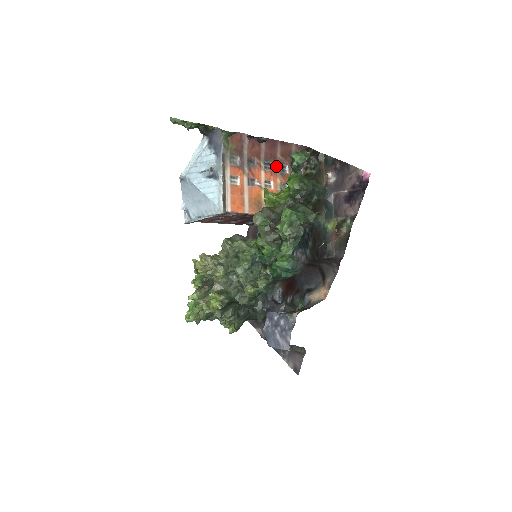
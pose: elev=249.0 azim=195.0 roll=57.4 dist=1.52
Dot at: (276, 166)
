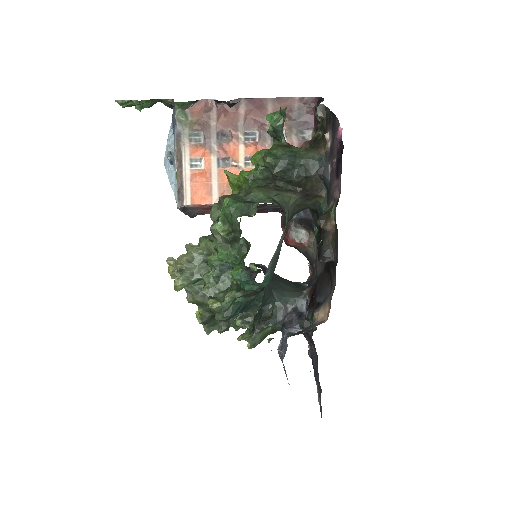
Dot at: (264, 134)
